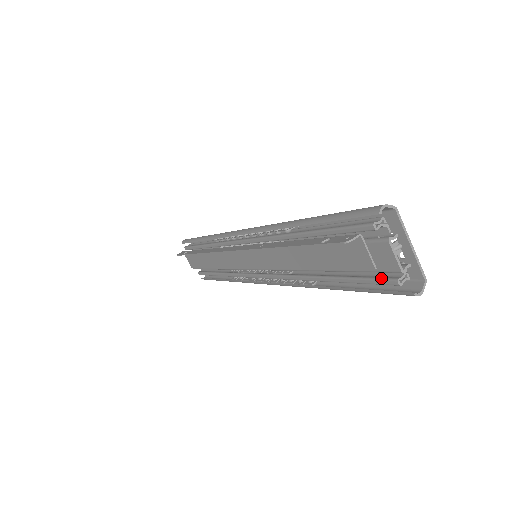
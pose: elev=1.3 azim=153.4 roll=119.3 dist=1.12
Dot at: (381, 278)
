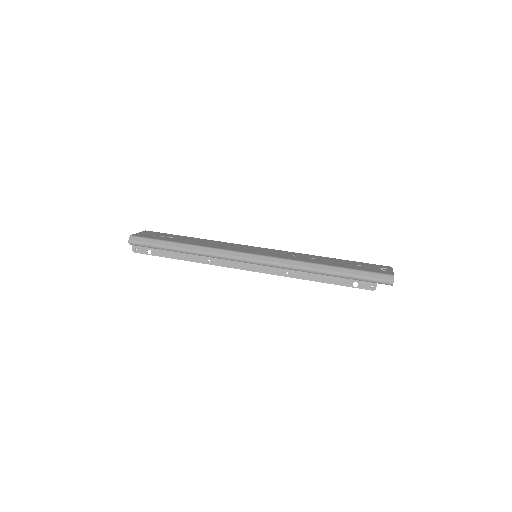
Dot at: occluded
